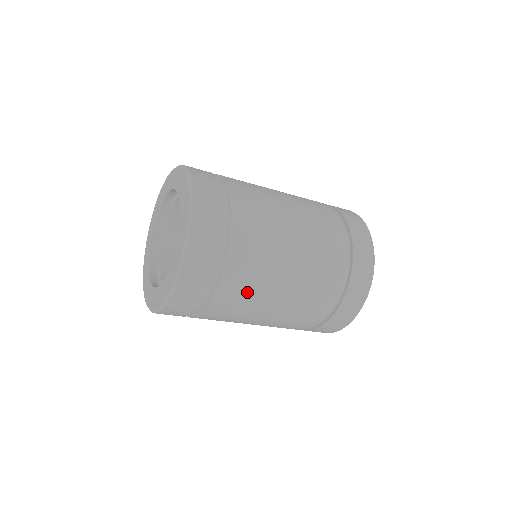
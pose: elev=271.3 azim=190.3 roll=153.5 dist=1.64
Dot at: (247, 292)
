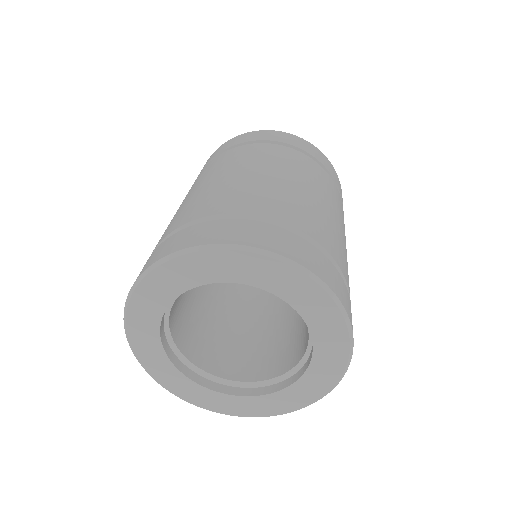
Dot at: (345, 258)
